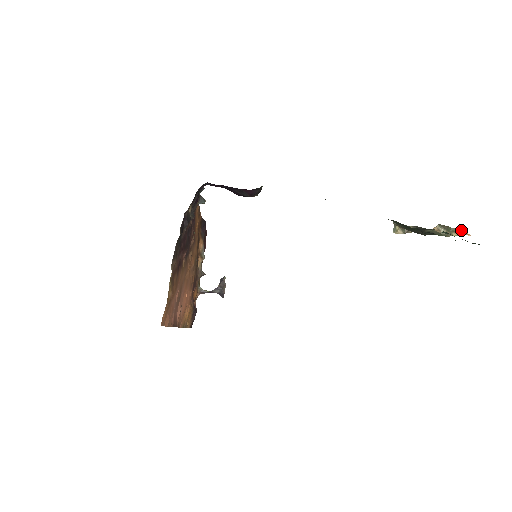
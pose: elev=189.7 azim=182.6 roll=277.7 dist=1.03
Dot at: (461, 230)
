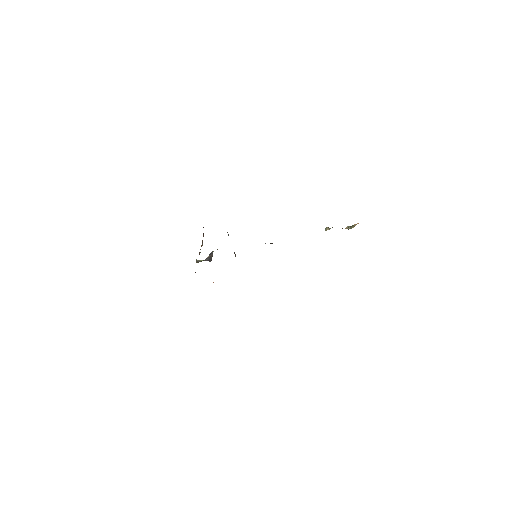
Dot at: (356, 224)
